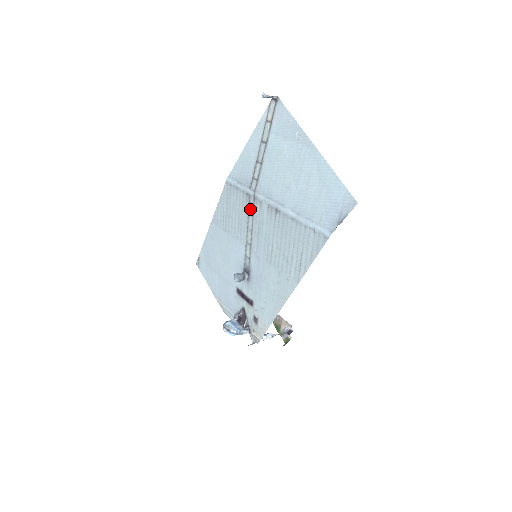
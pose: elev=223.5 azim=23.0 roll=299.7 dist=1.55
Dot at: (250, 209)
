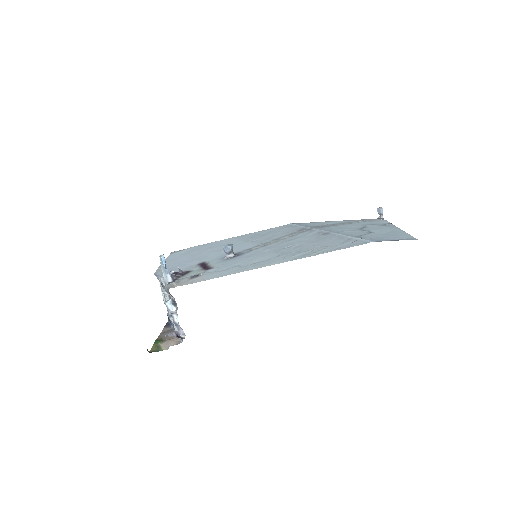
Dot at: (296, 233)
